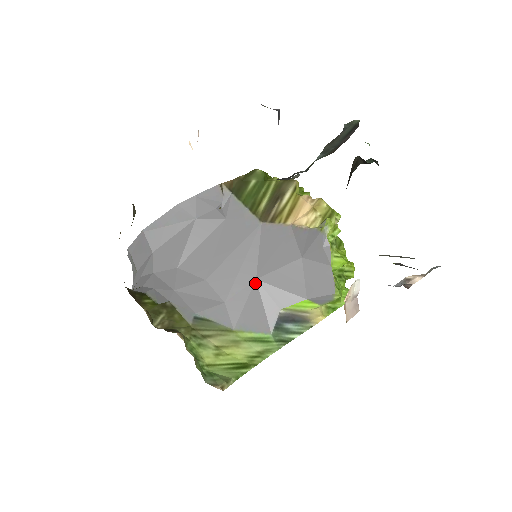
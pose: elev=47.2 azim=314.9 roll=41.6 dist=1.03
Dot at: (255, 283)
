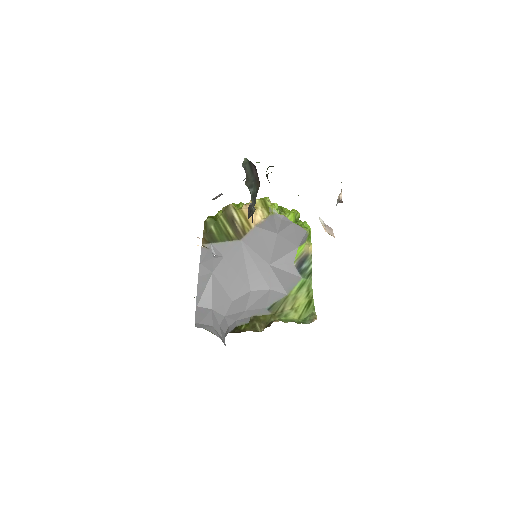
Dot at: (271, 267)
